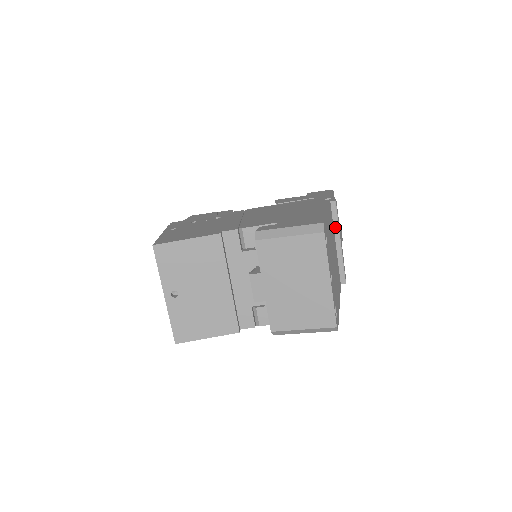
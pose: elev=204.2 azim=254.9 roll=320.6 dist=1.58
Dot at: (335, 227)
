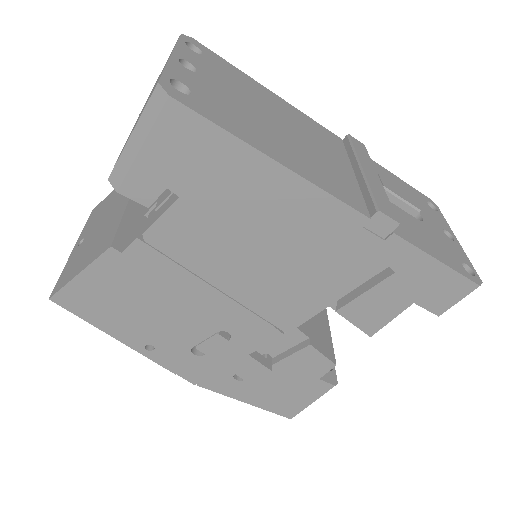
Dot at: (351, 157)
